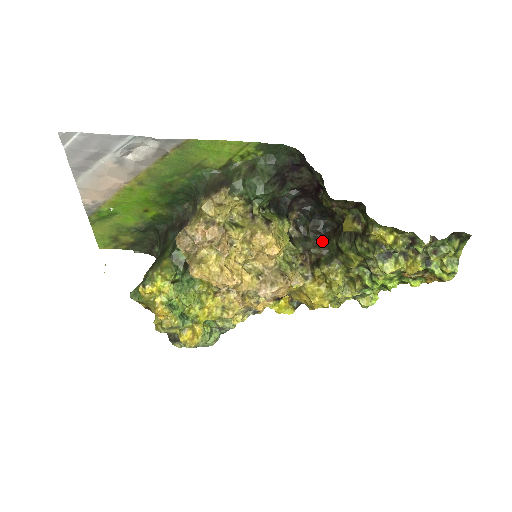
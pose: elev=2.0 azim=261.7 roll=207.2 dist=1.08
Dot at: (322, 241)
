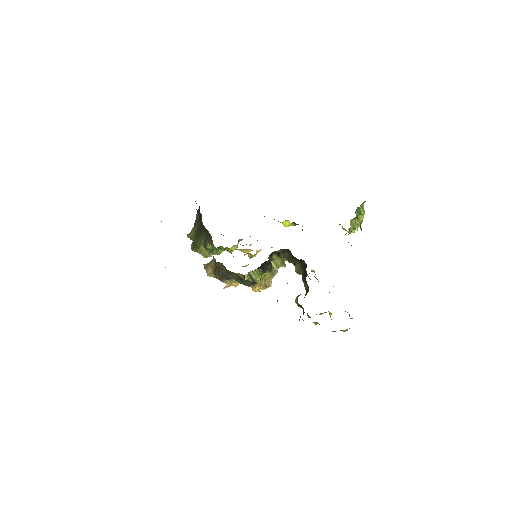
Dot at: (298, 260)
